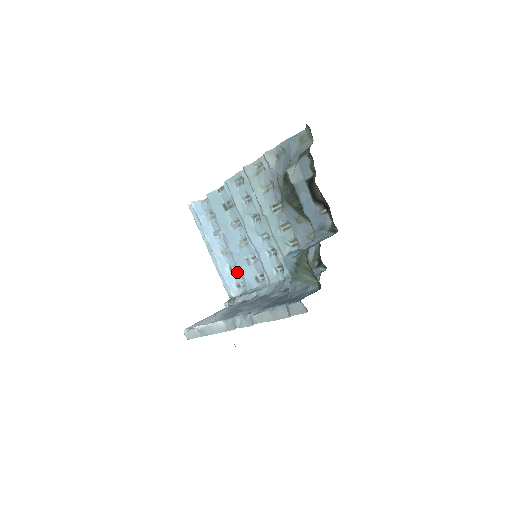
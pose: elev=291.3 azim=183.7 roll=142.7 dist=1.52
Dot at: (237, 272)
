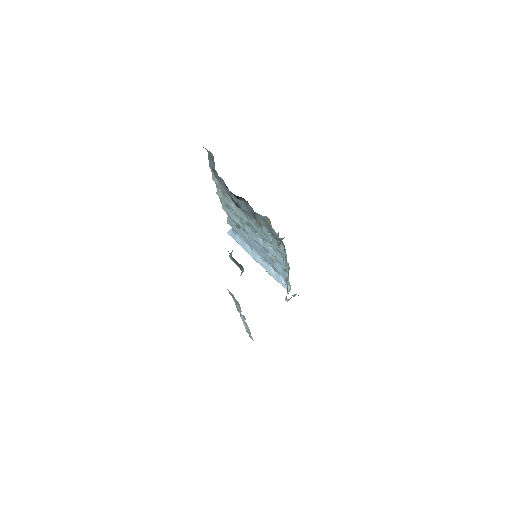
Dot at: occluded
